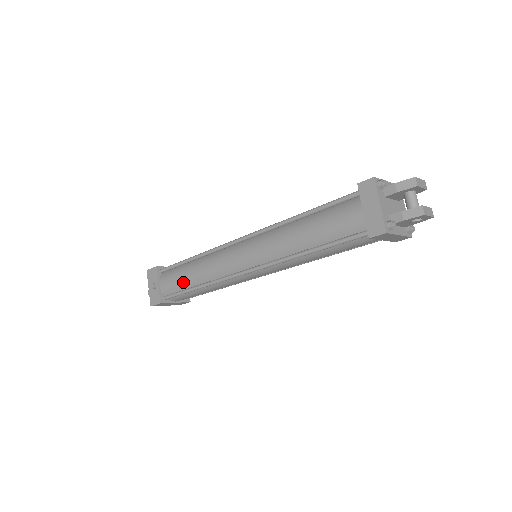
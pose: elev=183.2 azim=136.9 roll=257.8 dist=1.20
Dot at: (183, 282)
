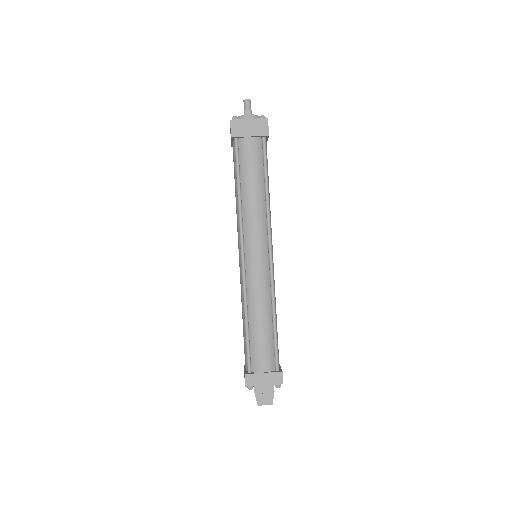
Dot at: occluded
